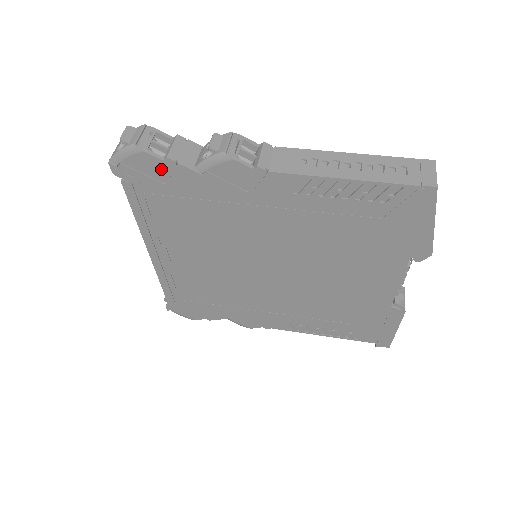
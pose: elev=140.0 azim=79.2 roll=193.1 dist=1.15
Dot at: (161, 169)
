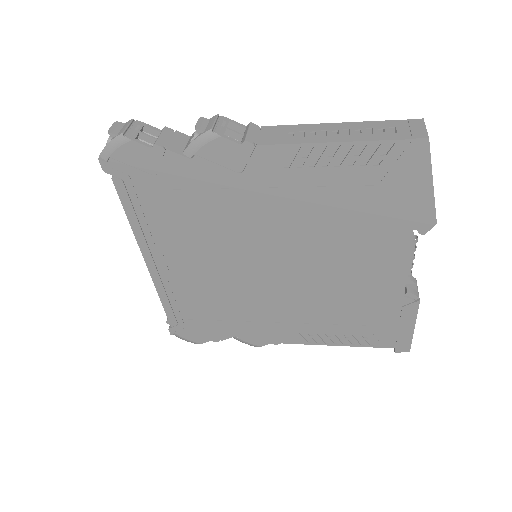
Dot at: (150, 158)
